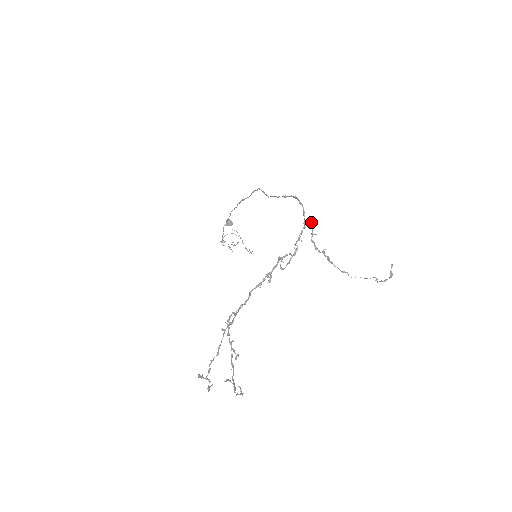
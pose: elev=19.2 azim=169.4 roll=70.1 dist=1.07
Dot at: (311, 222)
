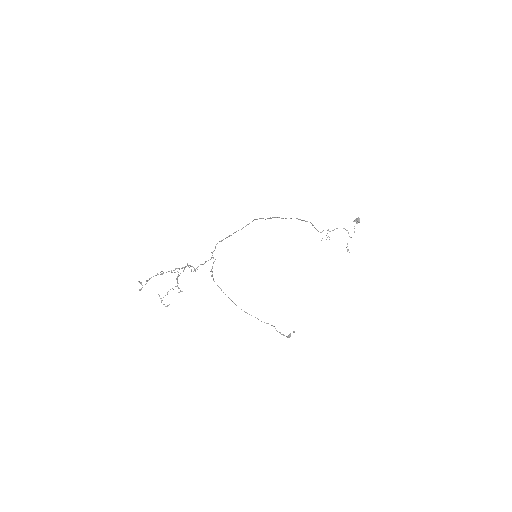
Dot at: occluded
